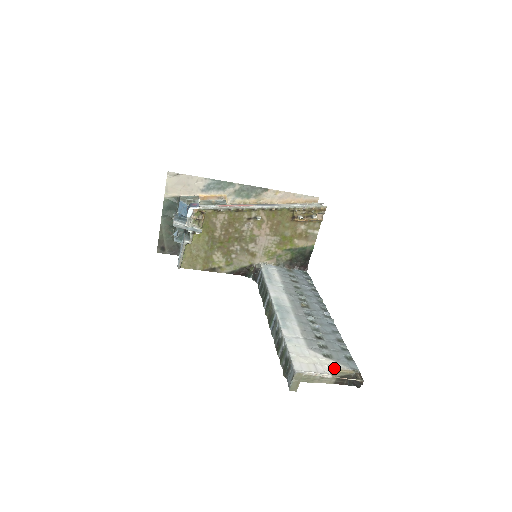
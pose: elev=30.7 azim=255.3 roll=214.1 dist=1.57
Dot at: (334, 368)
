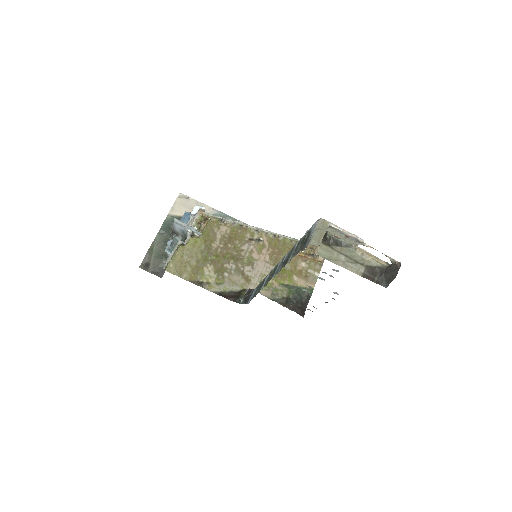
Dot at: (363, 249)
